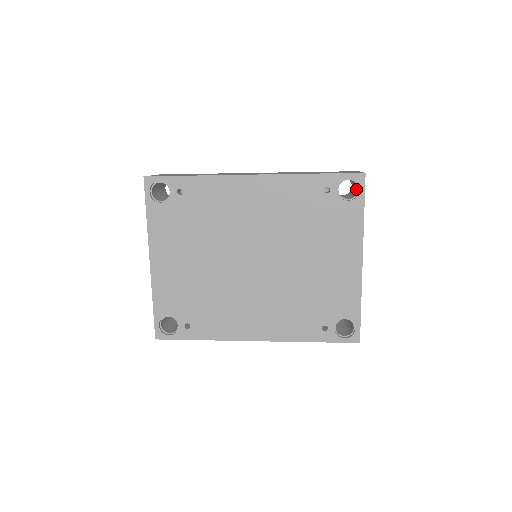
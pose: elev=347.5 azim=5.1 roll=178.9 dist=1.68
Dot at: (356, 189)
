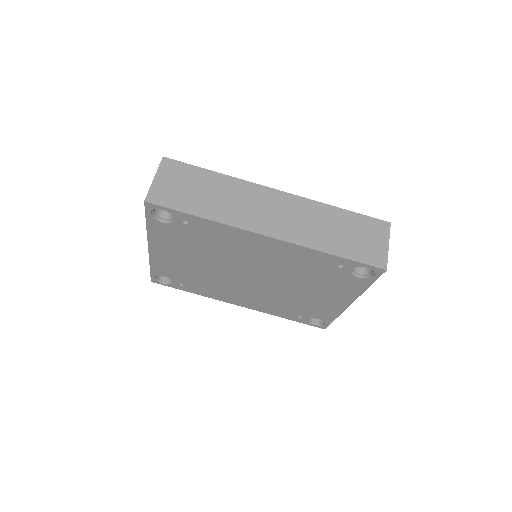
Dot at: occluded
